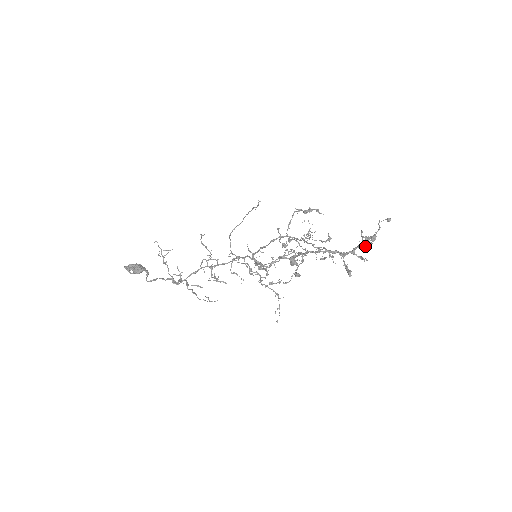
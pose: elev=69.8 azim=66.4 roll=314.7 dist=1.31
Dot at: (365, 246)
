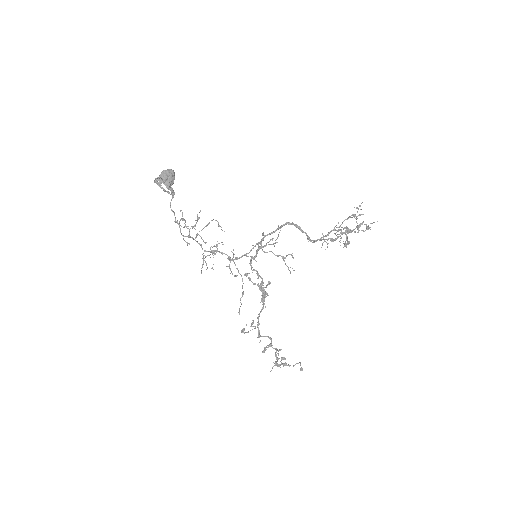
Dot at: (276, 362)
